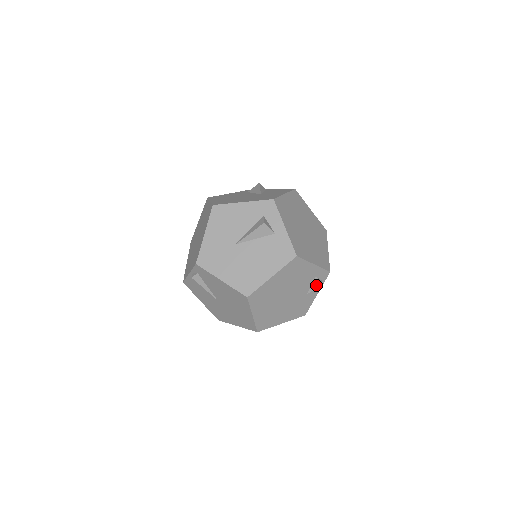
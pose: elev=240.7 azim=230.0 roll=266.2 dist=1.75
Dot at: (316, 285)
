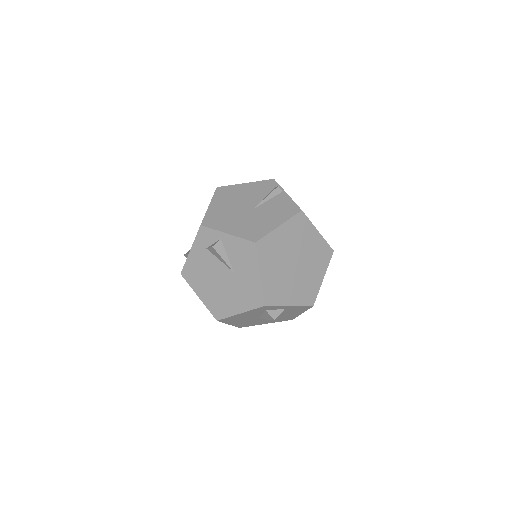
Dot at: occluded
